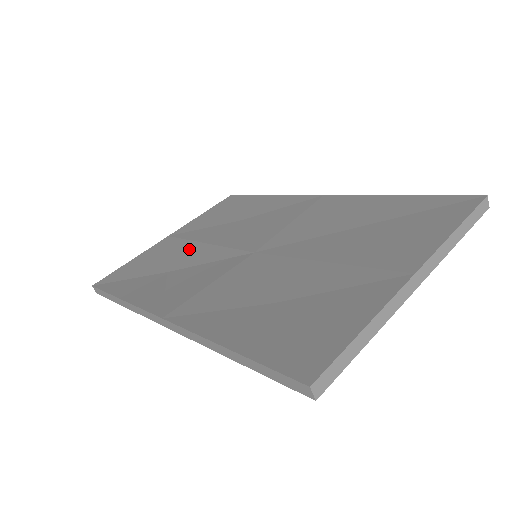
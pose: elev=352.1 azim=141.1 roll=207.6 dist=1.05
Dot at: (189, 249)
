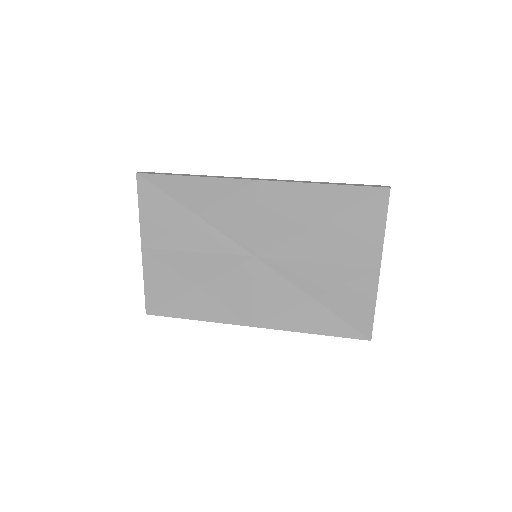
Dot at: (189, 261)
